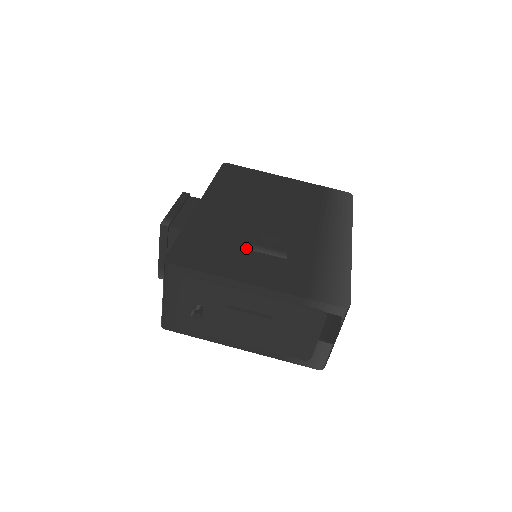
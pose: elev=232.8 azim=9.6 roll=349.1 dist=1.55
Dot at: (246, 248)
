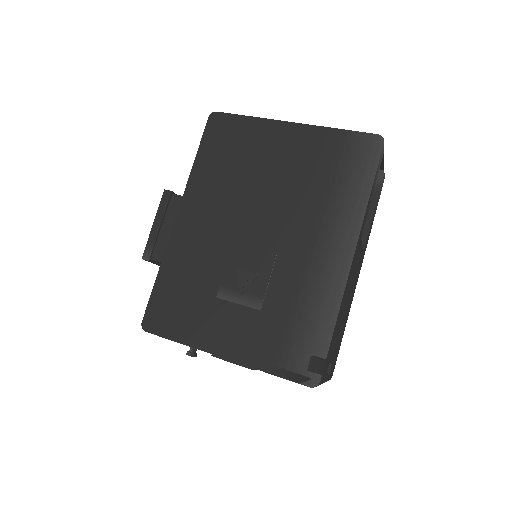
Dot at: (218, 297)
